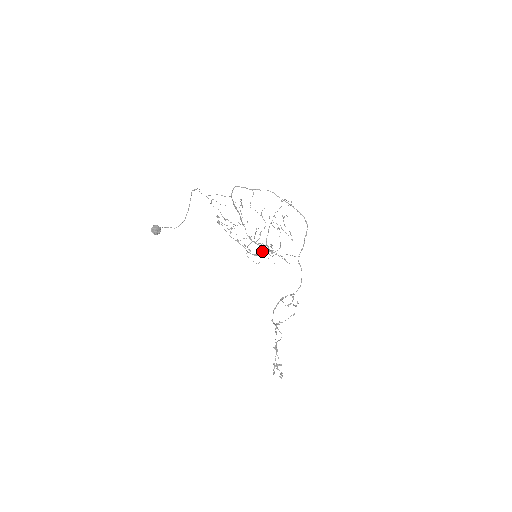
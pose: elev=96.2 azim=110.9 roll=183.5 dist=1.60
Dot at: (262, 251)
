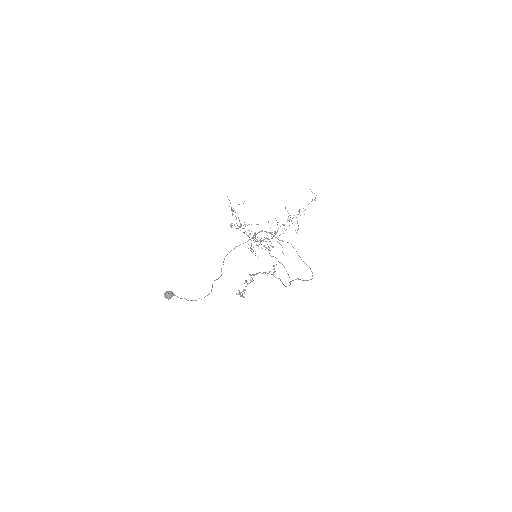
Dot at: occluded
